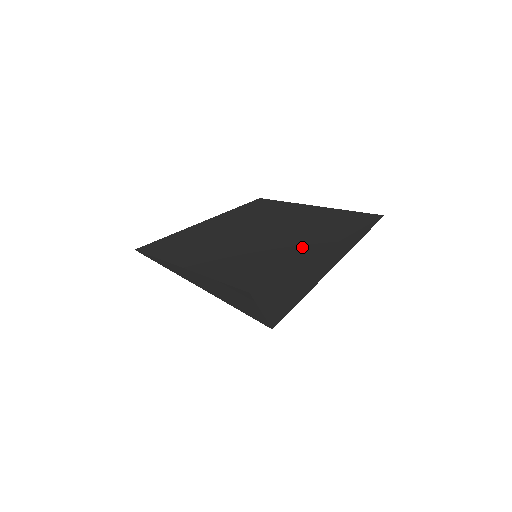
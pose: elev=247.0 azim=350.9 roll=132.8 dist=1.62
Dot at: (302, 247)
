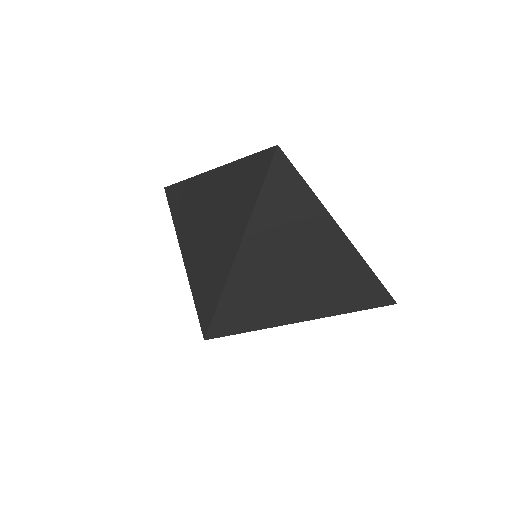
Dot at: occluded
